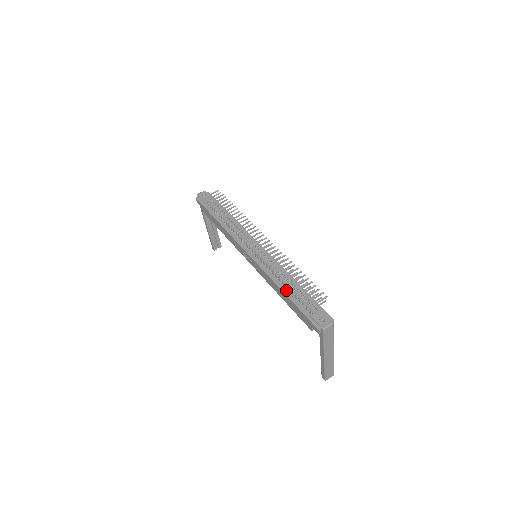
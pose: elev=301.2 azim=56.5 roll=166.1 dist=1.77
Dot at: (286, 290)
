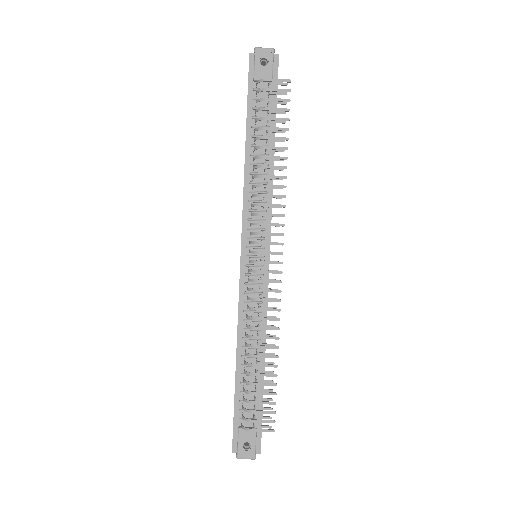
Dot at: (241, 365)
